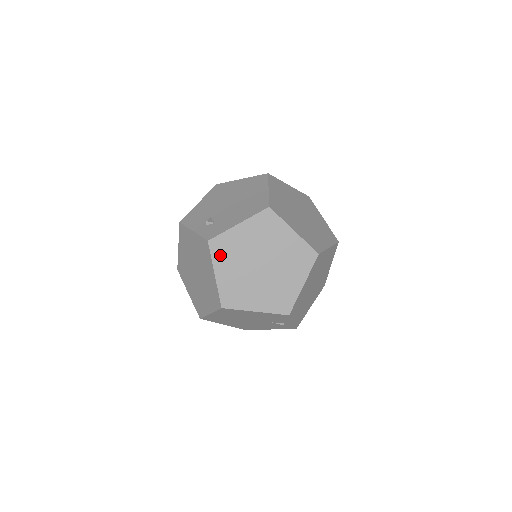
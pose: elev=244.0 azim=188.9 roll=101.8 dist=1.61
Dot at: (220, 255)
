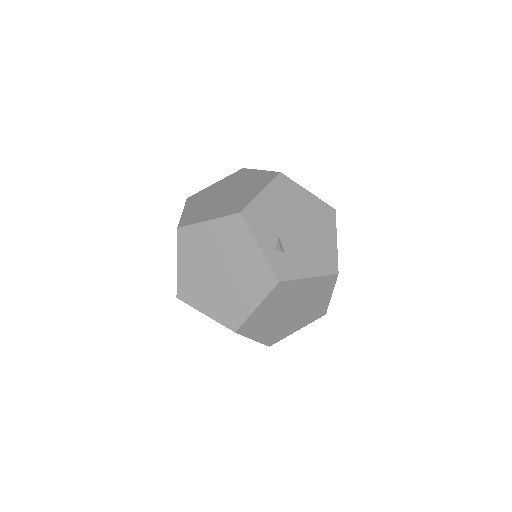
Dot at: (275, 295)
